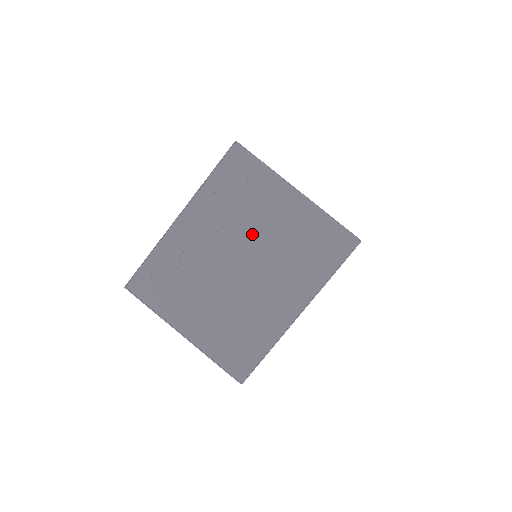
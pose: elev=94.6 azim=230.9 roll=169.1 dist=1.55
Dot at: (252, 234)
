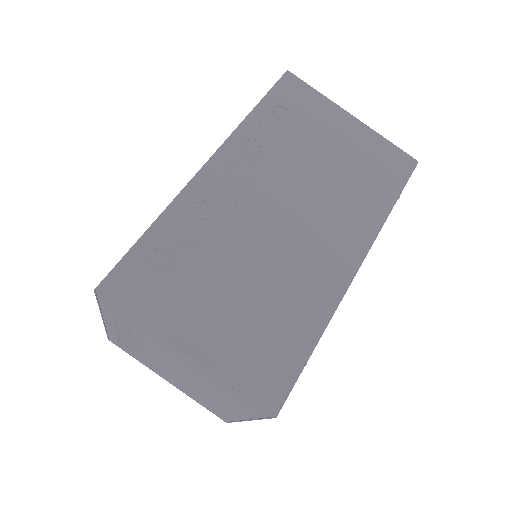
Dot at: (169, 360)
